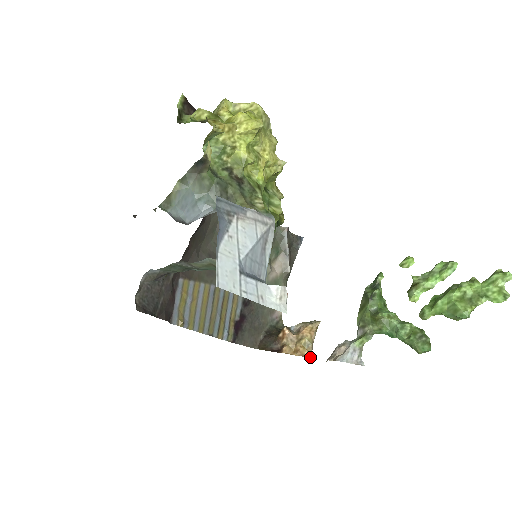
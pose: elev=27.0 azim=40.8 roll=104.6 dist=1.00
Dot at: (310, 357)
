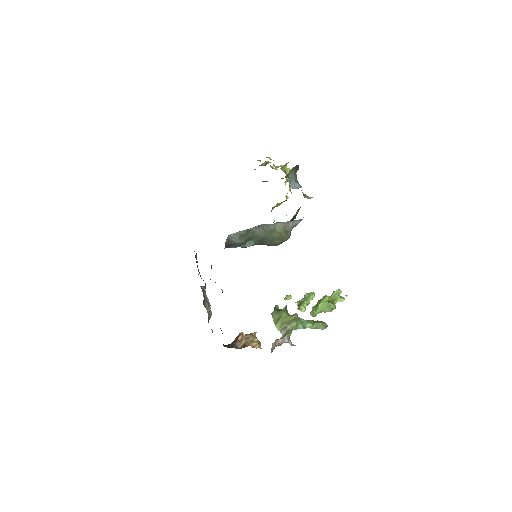
Dot at: occluded
